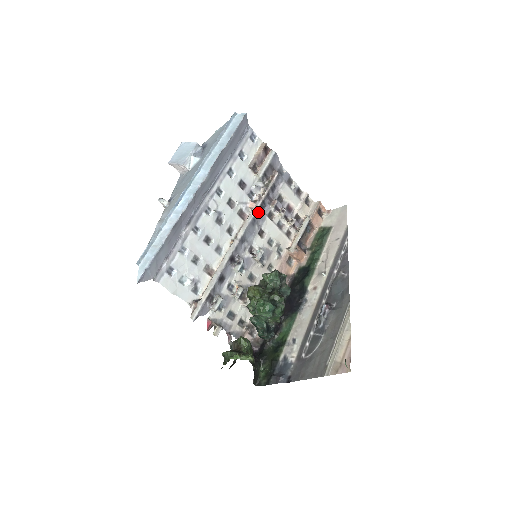
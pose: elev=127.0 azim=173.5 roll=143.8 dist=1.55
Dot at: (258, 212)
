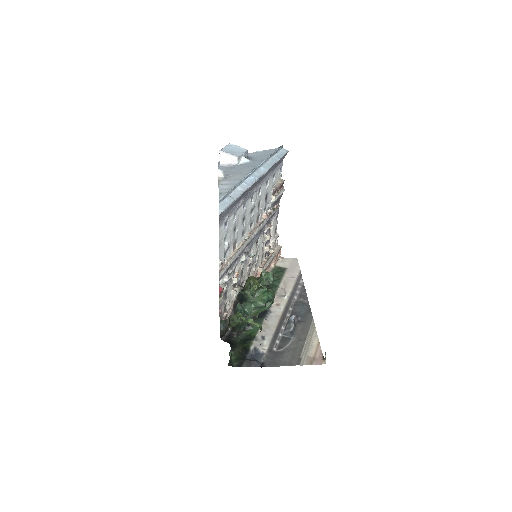
Dot at: (265, 224)
